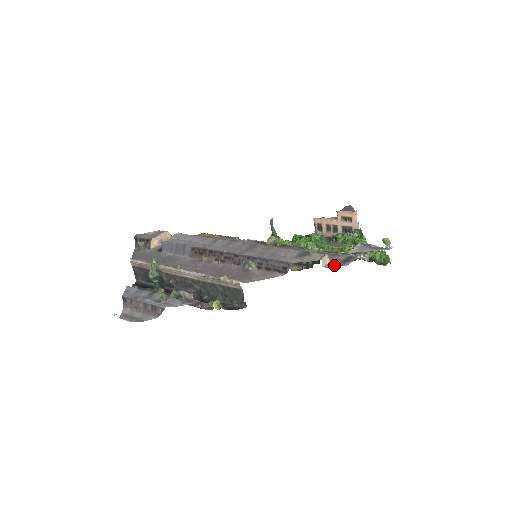
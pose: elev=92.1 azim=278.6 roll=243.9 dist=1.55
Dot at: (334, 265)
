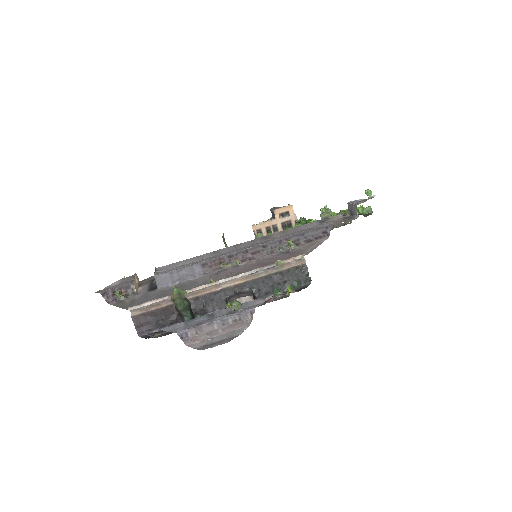
Dot at: (350, 220)
